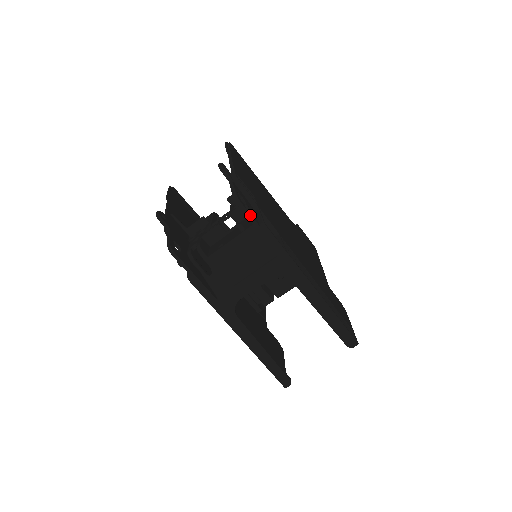
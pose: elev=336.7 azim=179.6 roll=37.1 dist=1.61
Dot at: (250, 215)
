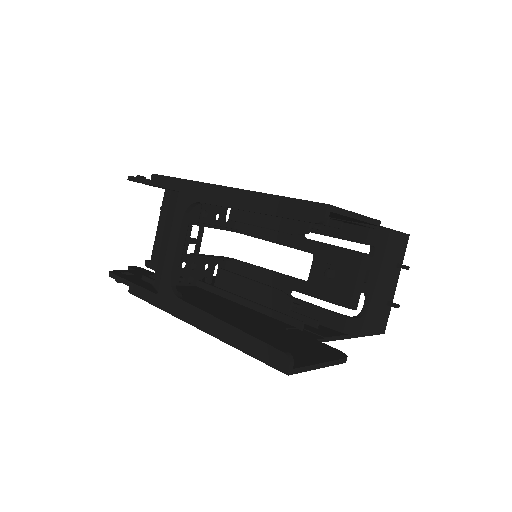
Dot at: (139, 178)
